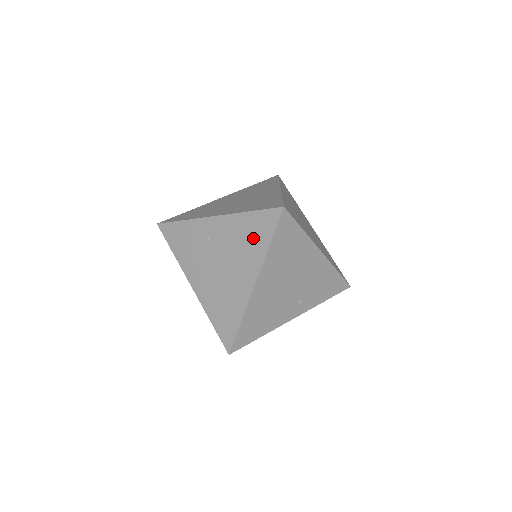
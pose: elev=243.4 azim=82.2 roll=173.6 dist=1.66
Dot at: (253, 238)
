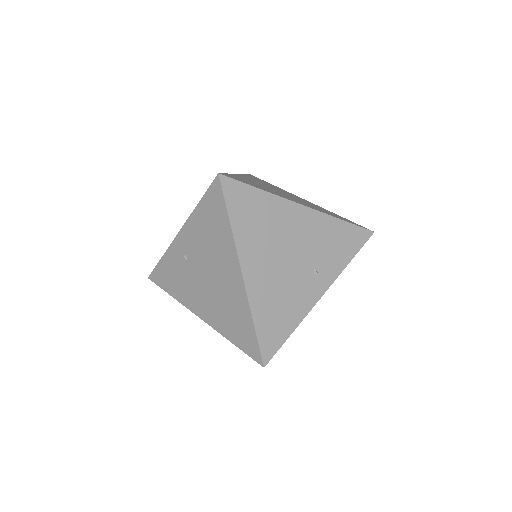
Dot at: (214, 226)
